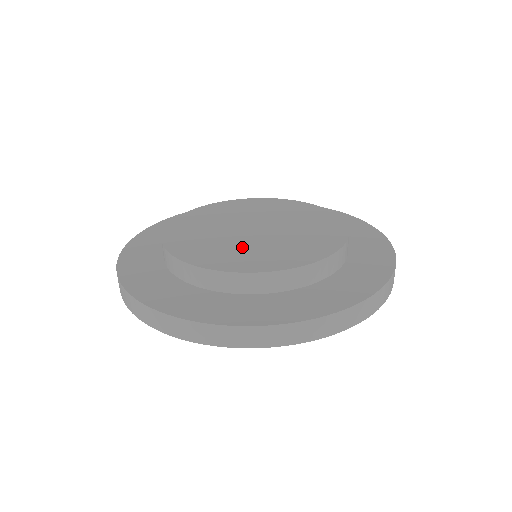
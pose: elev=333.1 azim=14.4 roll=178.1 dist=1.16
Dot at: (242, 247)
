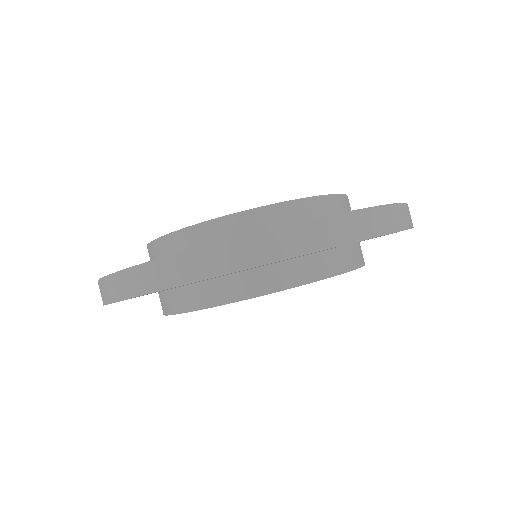
Dot at: occluded
